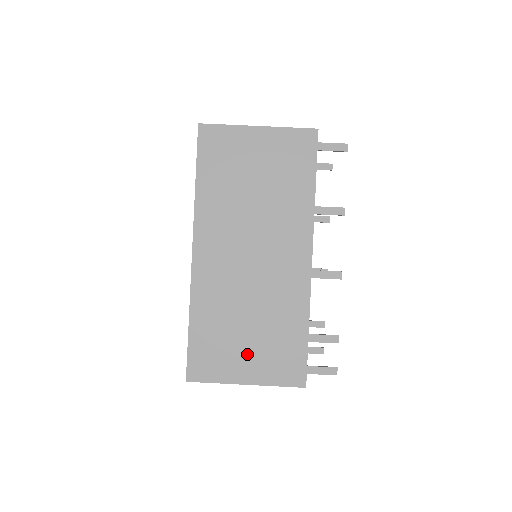
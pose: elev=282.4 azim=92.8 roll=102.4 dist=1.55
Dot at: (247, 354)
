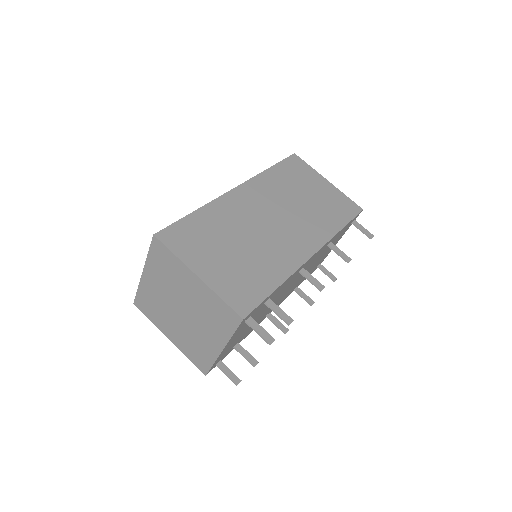
Dot at: (218, 260)
